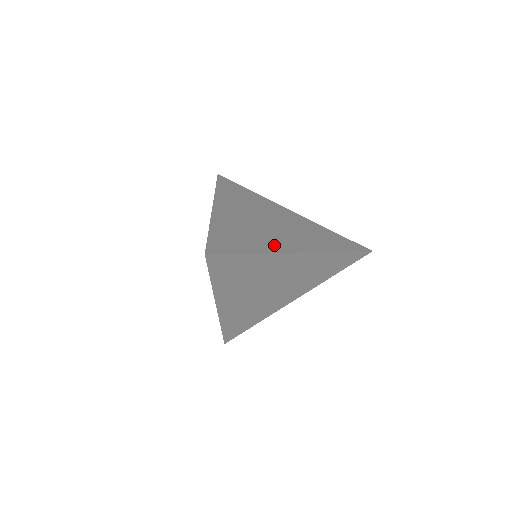
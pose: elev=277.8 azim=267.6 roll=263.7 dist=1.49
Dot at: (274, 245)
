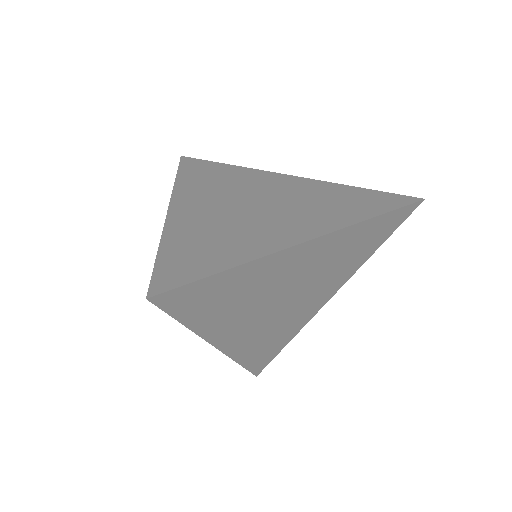
Dot at: (266, 241)
